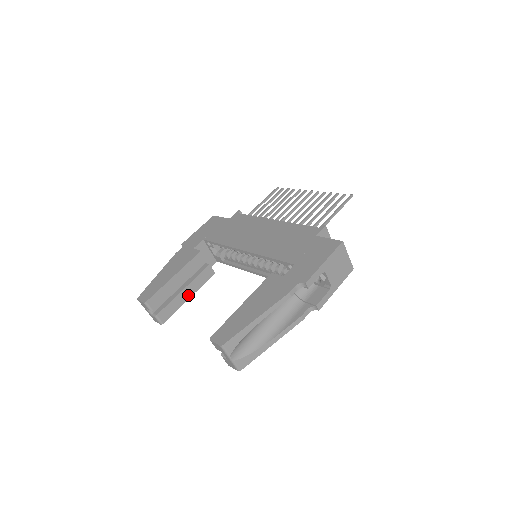
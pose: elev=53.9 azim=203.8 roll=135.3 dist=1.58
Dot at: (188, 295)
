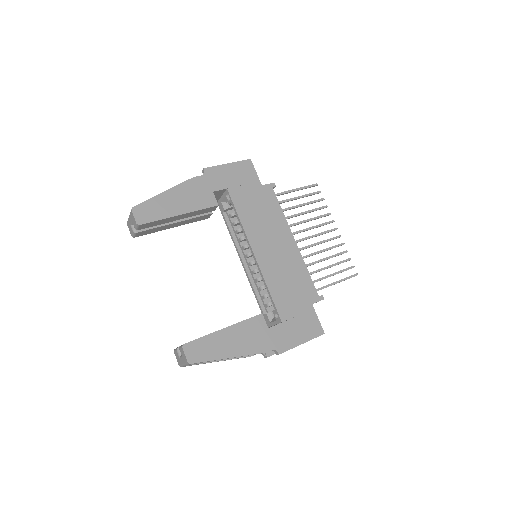
Dot at: (174, 226)
